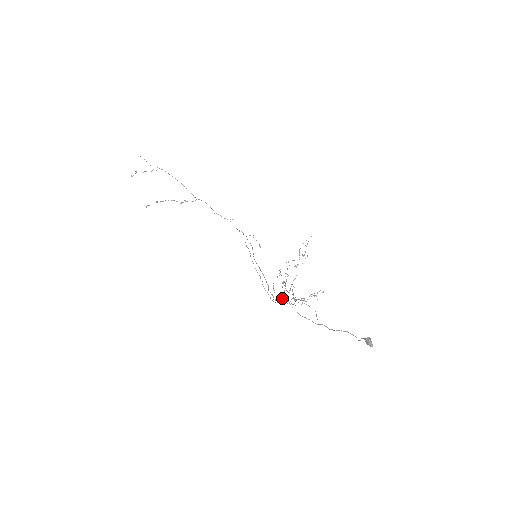
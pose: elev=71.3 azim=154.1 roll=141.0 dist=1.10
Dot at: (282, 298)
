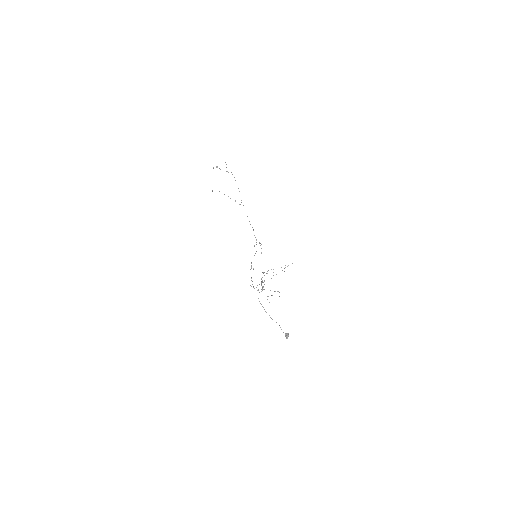
Dot at: (256, 287)
